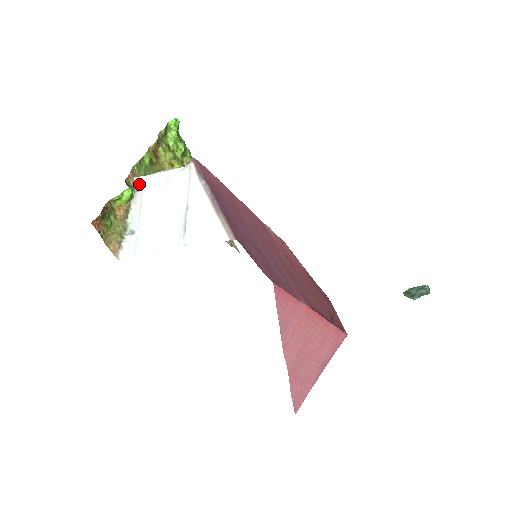
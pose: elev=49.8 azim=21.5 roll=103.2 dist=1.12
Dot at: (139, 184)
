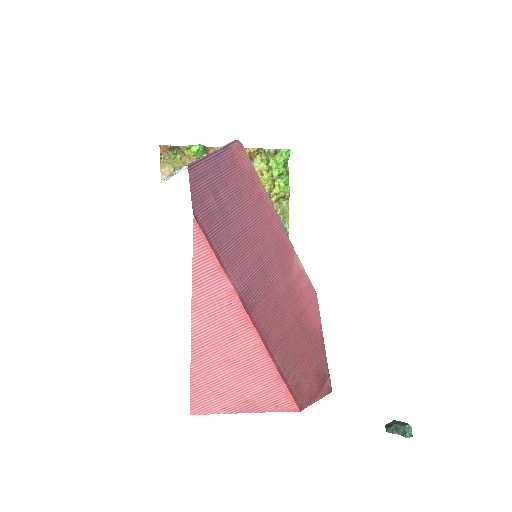
Dot at: occluded
